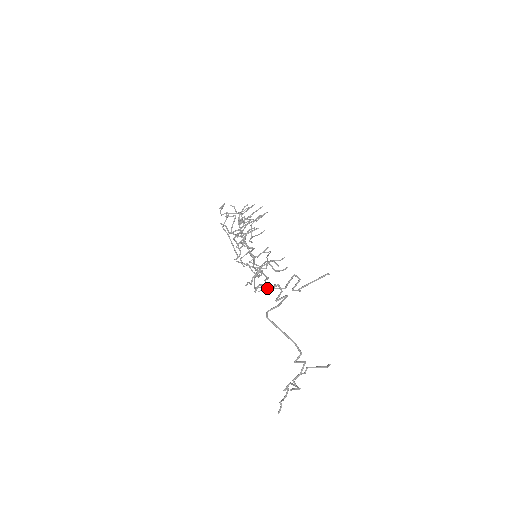
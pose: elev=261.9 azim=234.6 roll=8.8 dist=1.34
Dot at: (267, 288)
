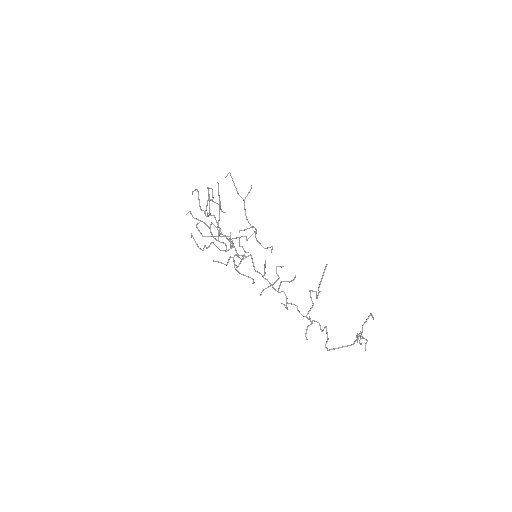
Dot at: occluded
